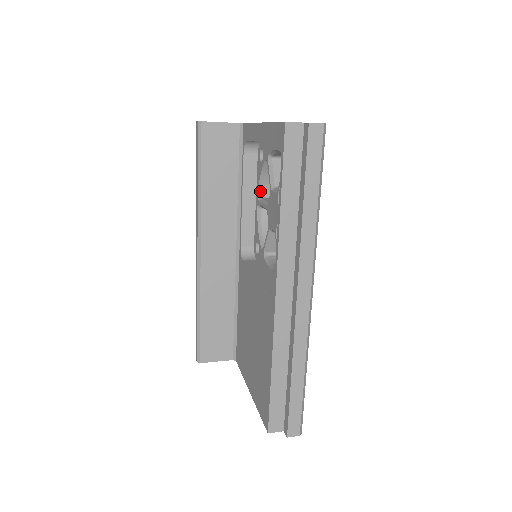
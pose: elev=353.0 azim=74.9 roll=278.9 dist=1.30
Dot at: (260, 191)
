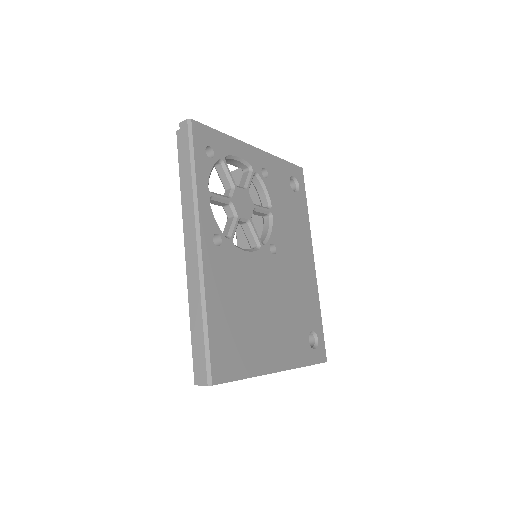
Dot at: (261, 205)
